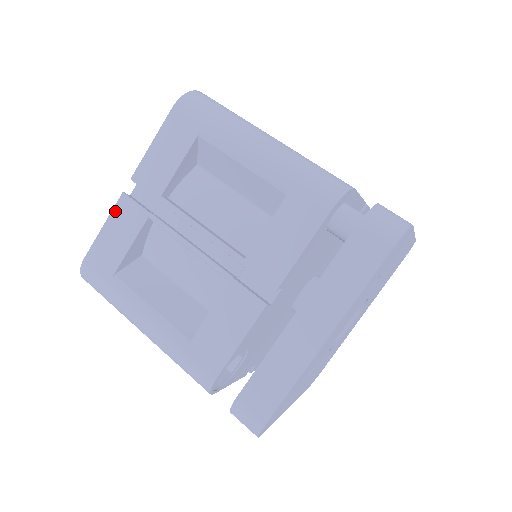
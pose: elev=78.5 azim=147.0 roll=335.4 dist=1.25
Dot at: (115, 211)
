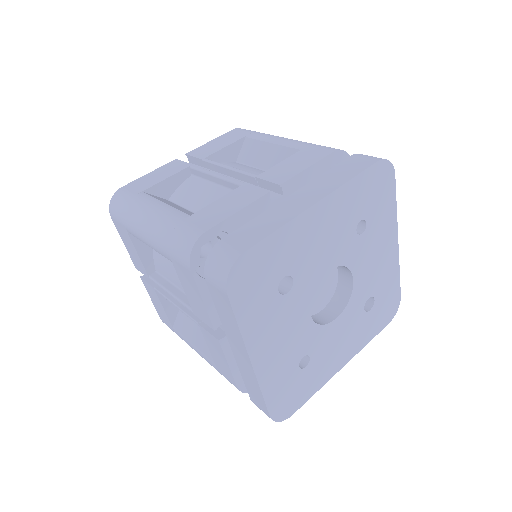
Dot at: (164, 166)
